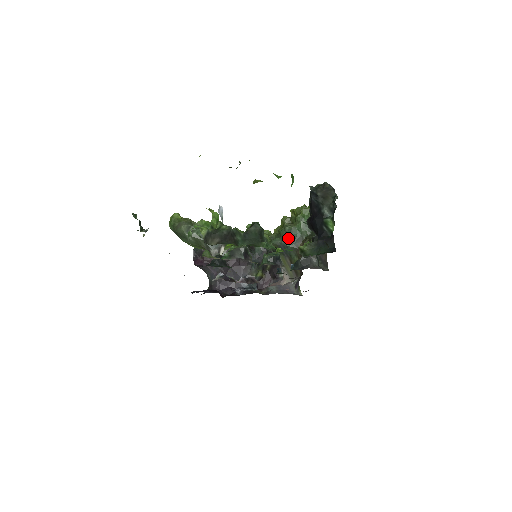
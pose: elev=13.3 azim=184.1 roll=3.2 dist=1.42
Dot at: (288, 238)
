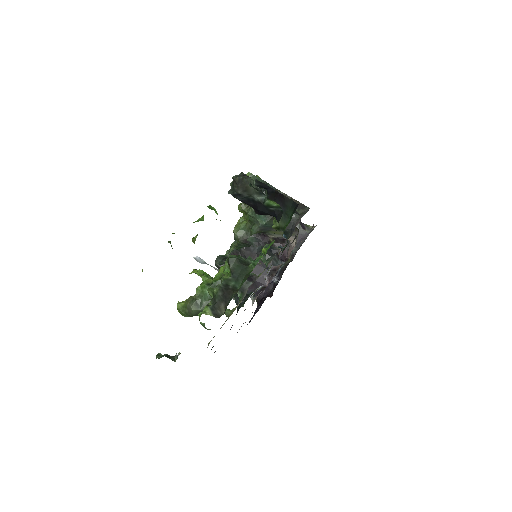
Dot at: (259, 219)
